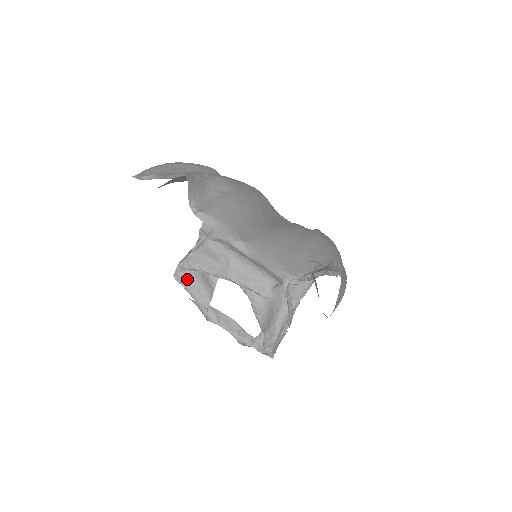
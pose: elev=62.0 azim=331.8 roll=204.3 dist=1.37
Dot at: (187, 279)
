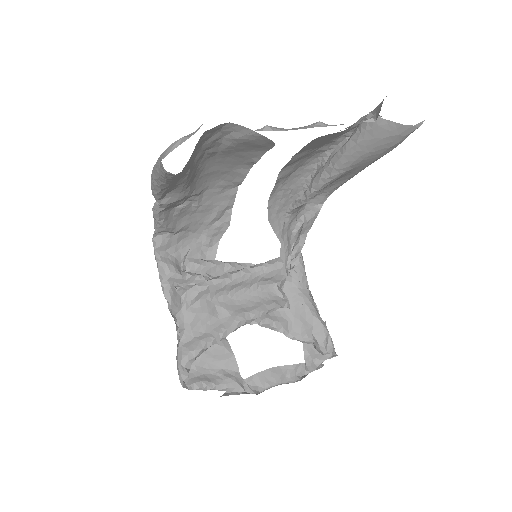
Dot at: (198, 378)
